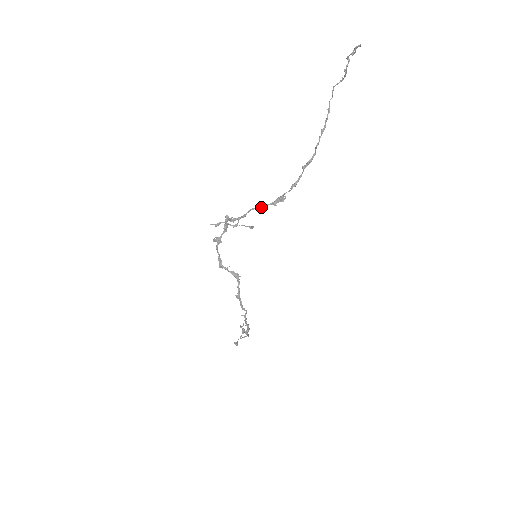
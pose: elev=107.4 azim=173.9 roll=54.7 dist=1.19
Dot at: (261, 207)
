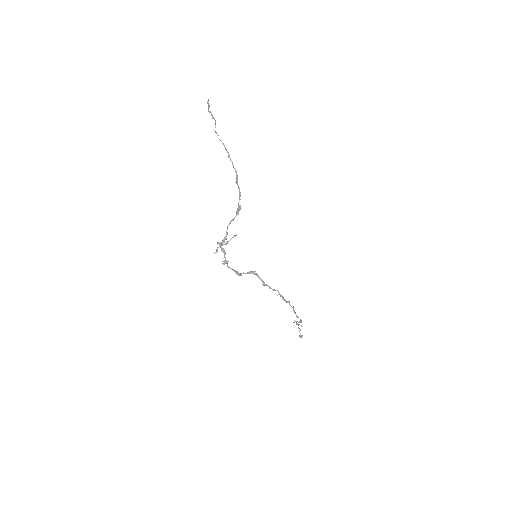
Dot at: occluded
